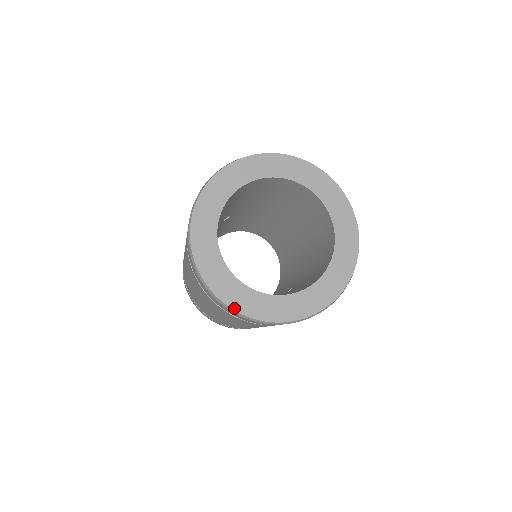
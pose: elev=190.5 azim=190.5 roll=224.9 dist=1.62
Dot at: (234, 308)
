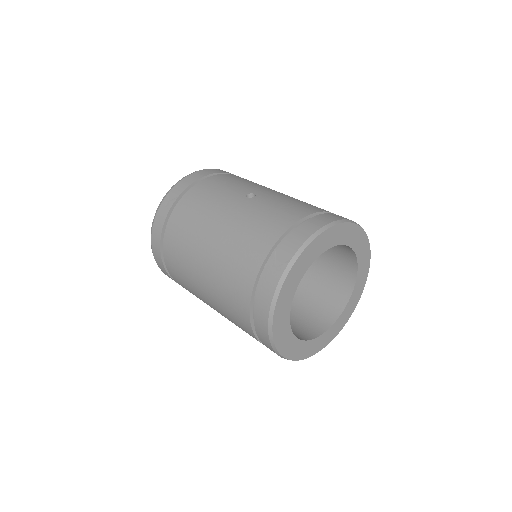
Dot at: (278, 348)
